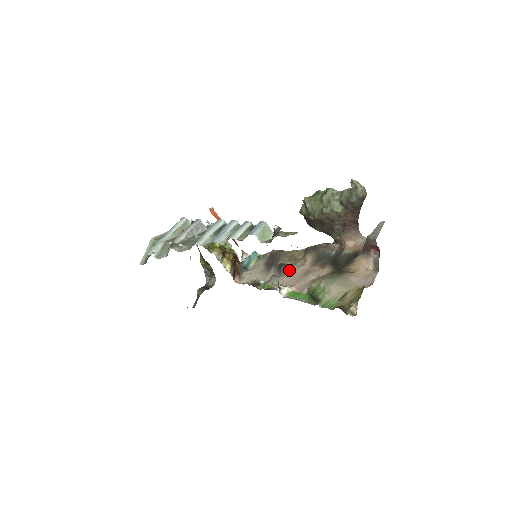
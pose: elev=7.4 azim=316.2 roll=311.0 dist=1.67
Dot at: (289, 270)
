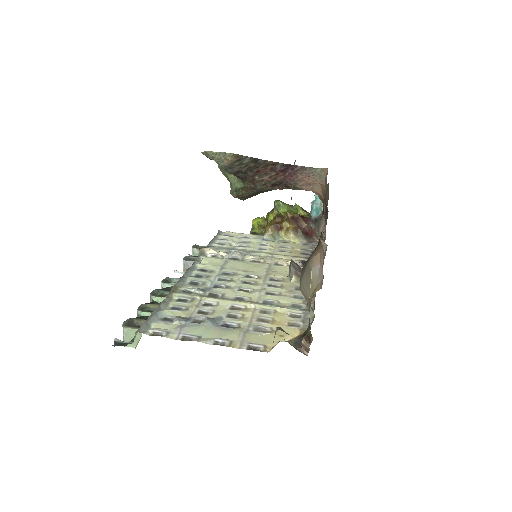
Dot at: (320, 229)
